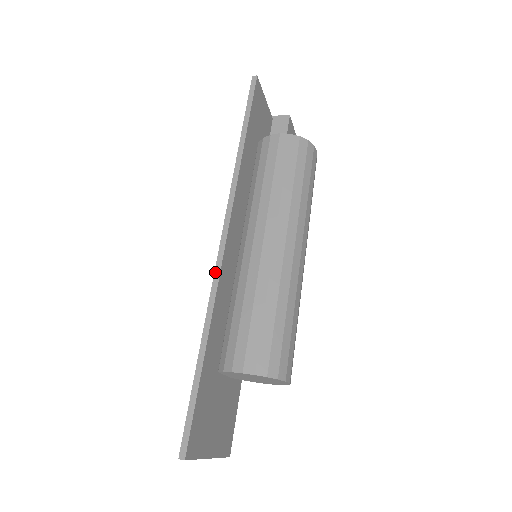
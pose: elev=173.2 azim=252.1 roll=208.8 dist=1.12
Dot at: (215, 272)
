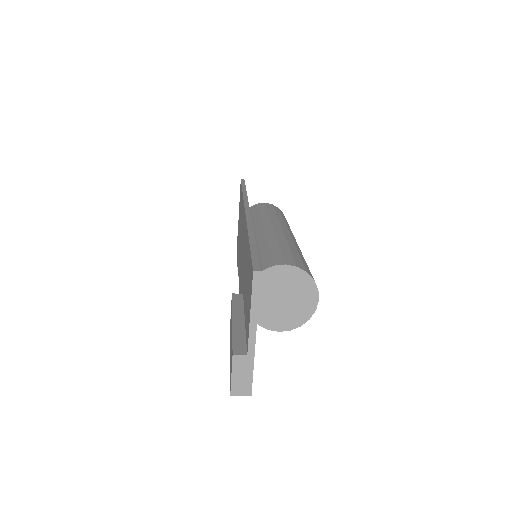
Dot at: (247, 216)
